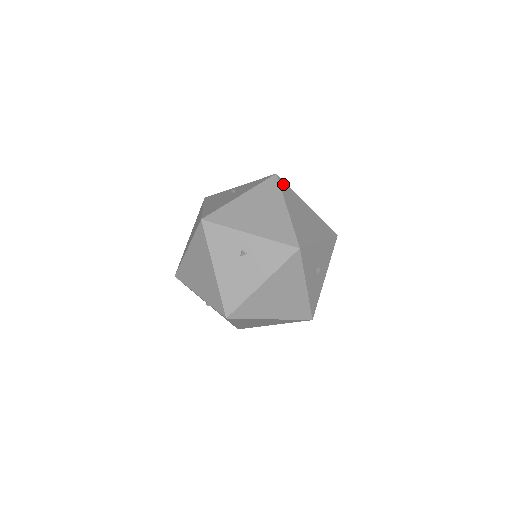
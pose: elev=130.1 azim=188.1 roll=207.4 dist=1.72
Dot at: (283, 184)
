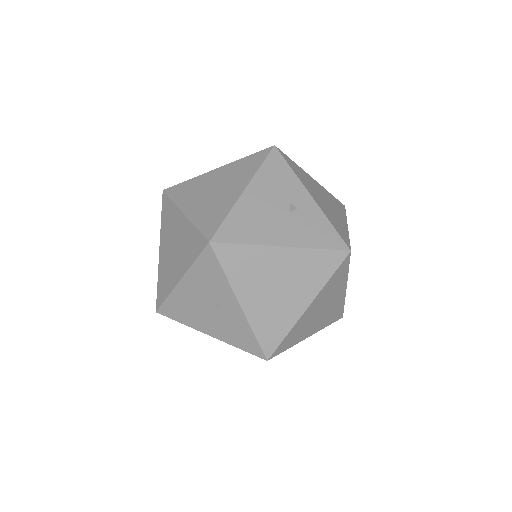
Dot at: (343, 266)
